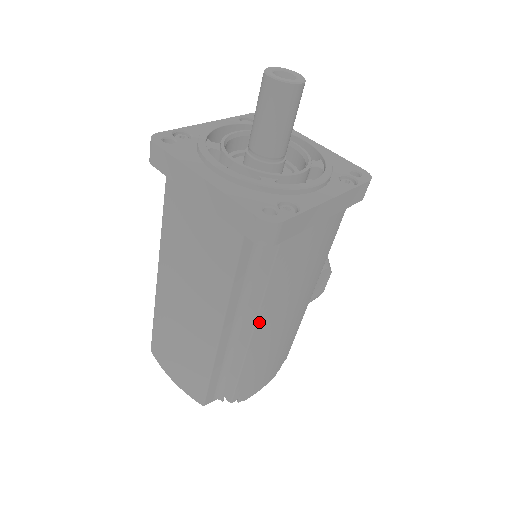
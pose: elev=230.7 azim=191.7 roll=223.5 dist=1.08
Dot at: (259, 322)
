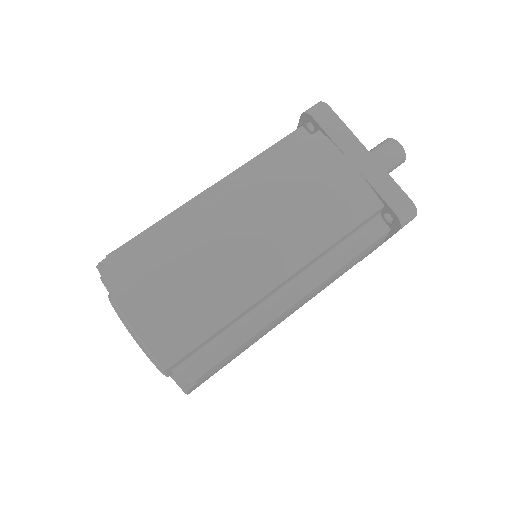
Dot at: (309, 293)
